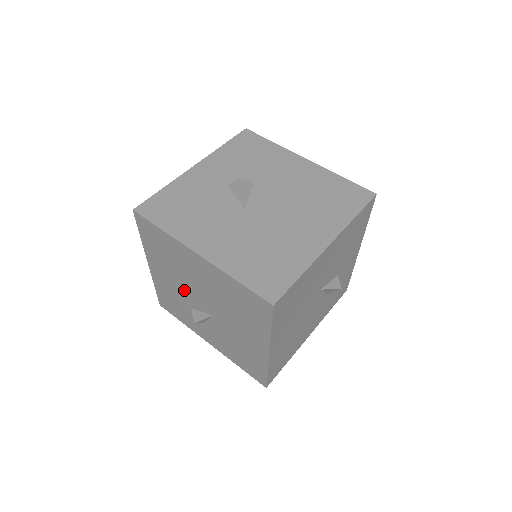
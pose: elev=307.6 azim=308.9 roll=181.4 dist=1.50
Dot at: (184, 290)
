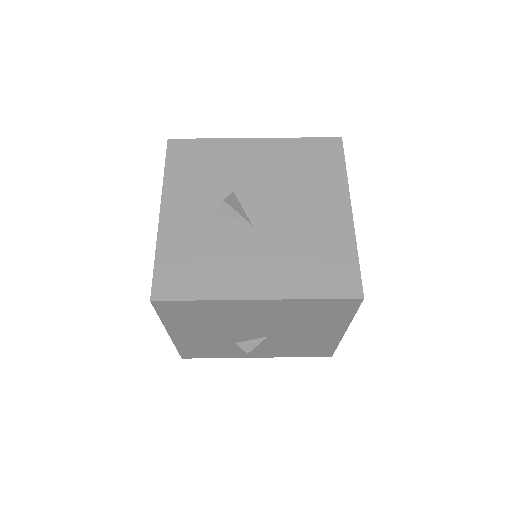
Dot at: (227, 334)
